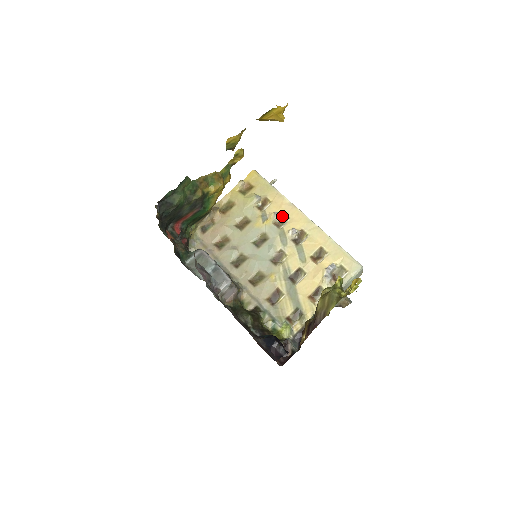
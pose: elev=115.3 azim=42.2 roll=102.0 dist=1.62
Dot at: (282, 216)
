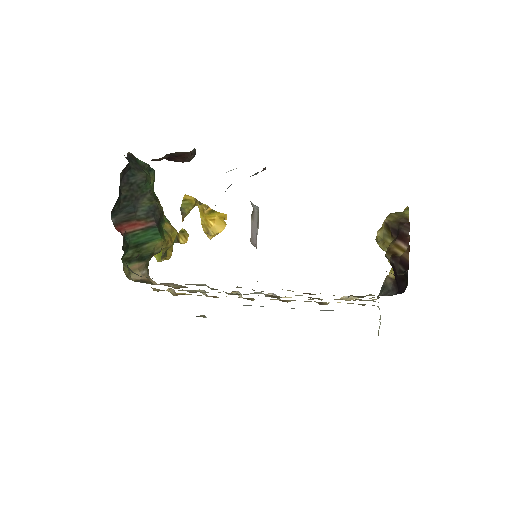
Dot at: (245, 298)
